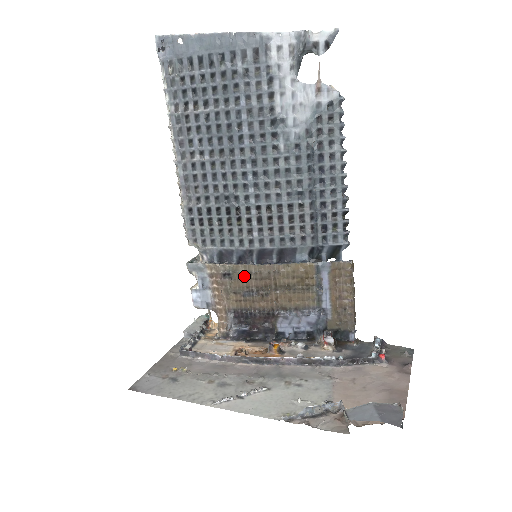
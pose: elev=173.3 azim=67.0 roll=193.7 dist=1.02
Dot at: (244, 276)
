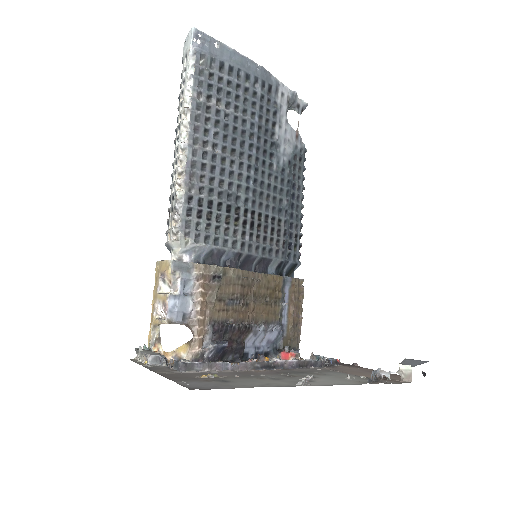
Dot at: (232, 281)
